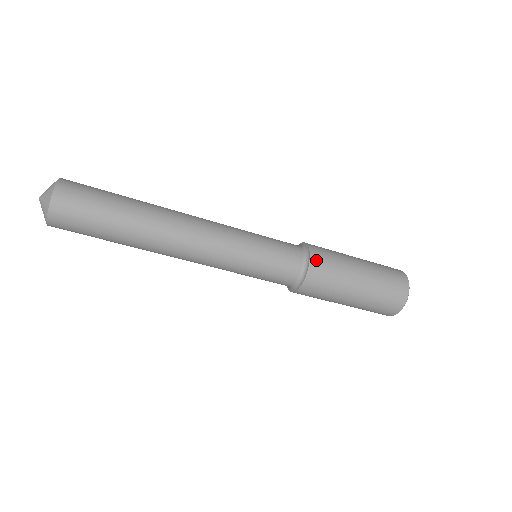
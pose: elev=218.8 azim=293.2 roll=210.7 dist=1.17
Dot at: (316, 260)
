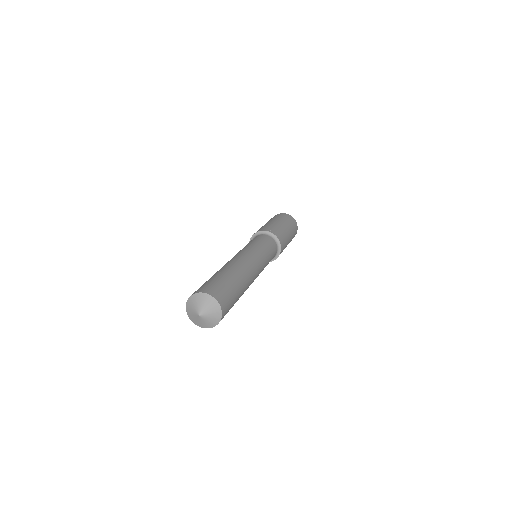
Dot at: occluded
